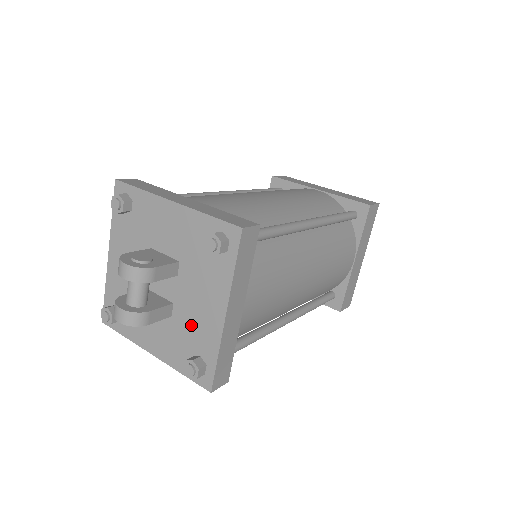
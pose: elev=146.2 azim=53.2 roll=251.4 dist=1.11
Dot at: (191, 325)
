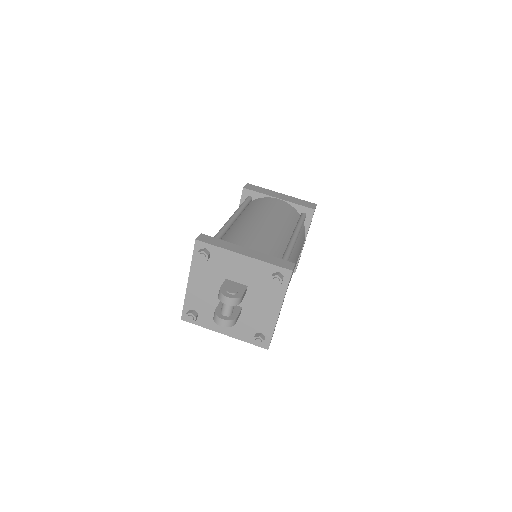
Dot at: (255, 318)
